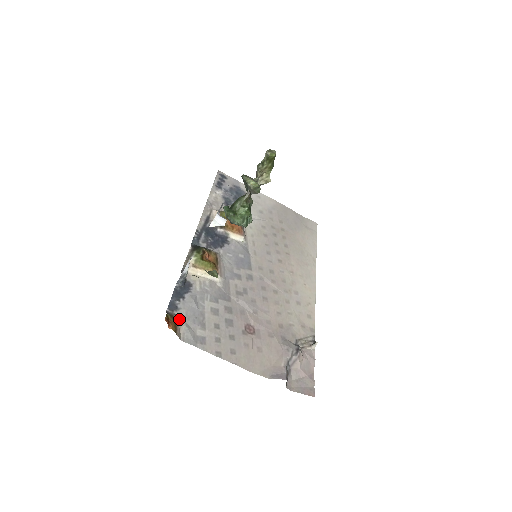
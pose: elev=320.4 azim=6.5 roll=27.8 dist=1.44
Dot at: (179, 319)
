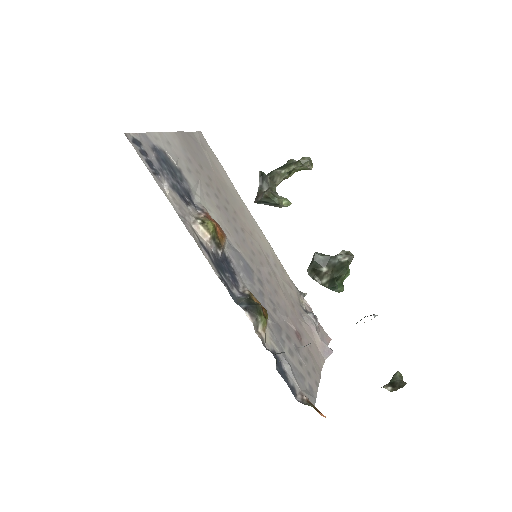
Dot at: (305, 396)
